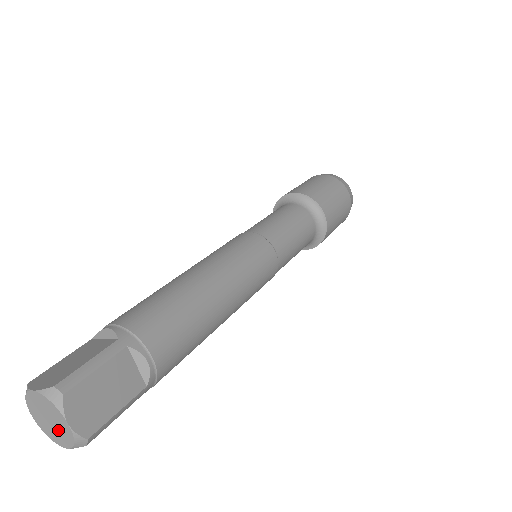
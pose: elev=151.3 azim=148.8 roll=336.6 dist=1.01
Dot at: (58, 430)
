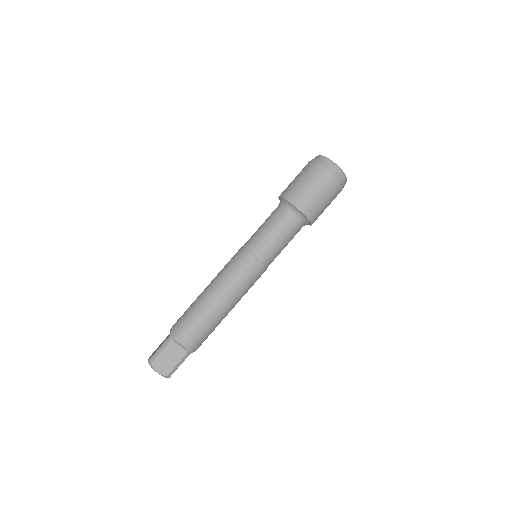
Dot at: occluded
